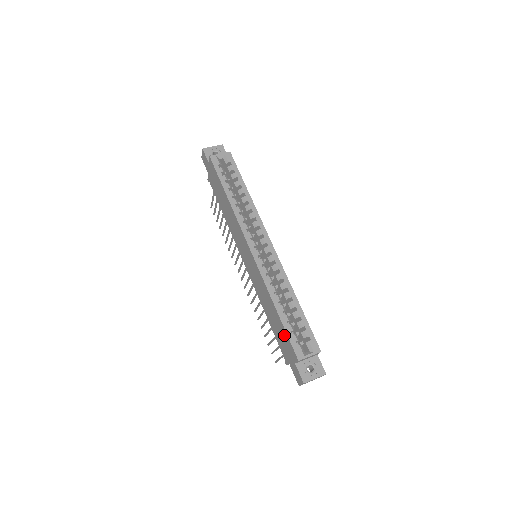
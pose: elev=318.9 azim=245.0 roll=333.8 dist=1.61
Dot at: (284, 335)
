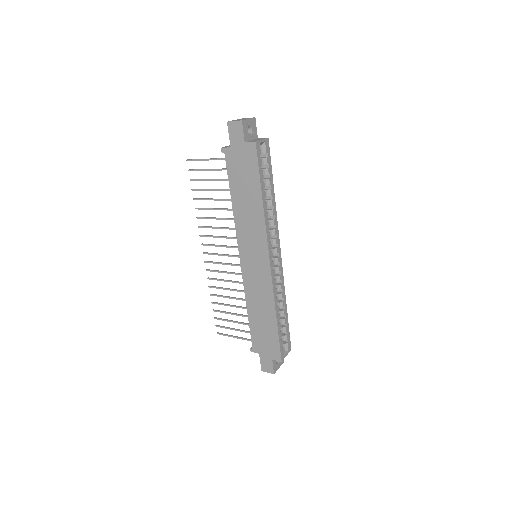
Dot at: (273, 338)
